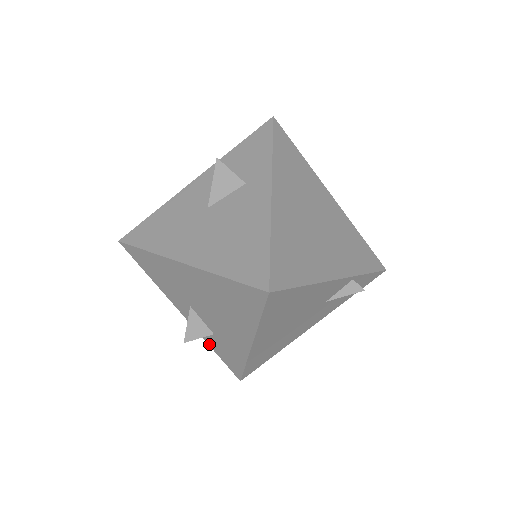
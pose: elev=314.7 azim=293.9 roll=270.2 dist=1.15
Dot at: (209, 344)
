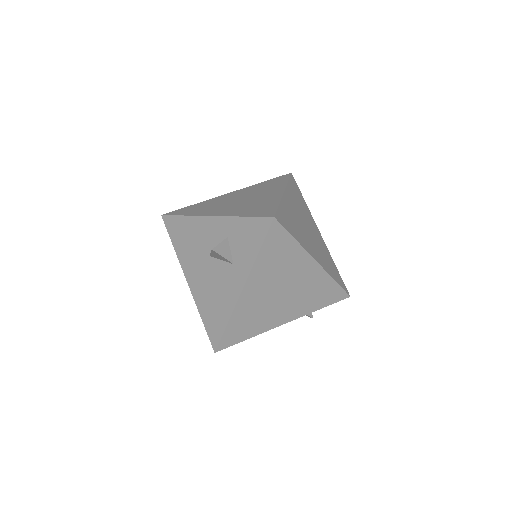
Dot at: occluded
